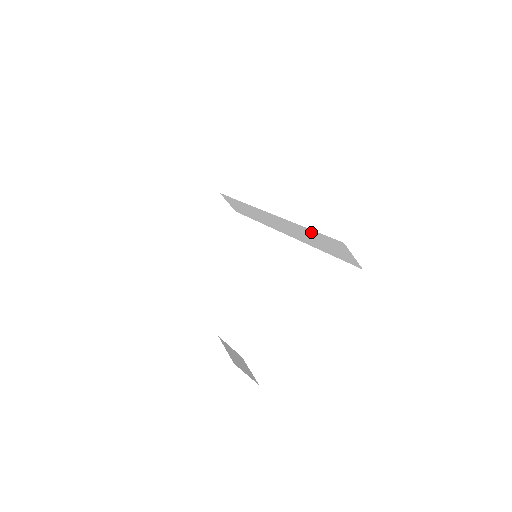
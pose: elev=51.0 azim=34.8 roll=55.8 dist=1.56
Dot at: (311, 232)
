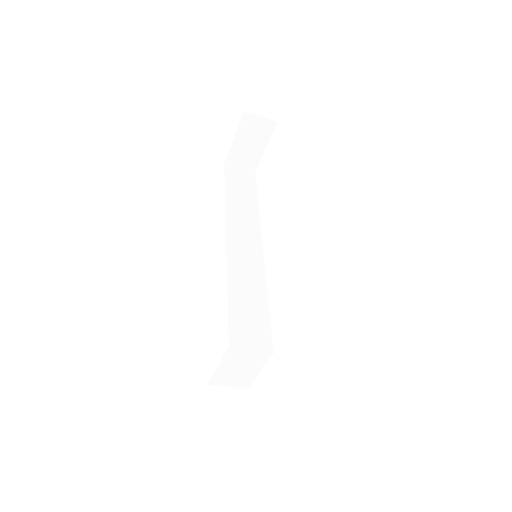
Dot at: occluded
